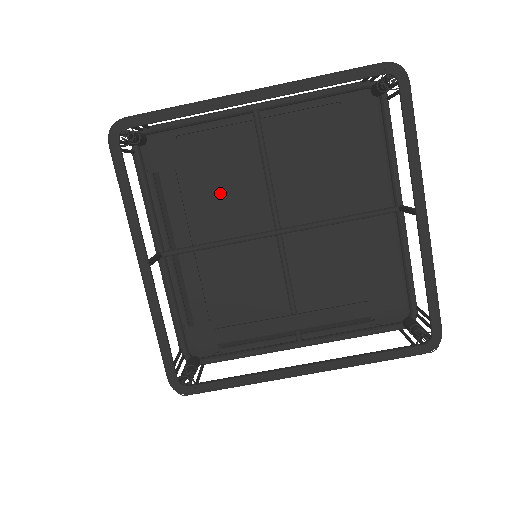
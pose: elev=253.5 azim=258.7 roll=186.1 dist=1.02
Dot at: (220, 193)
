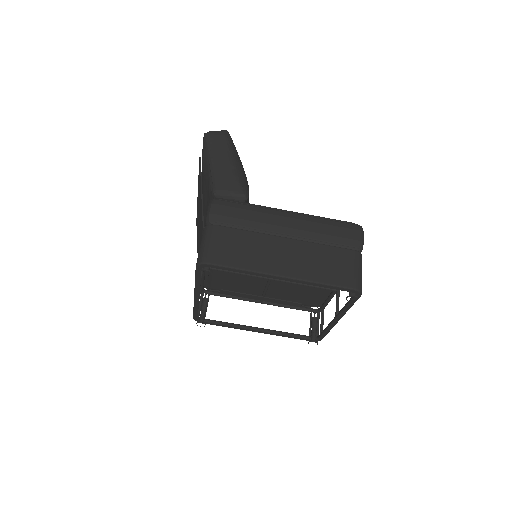
Dot at: occluded
